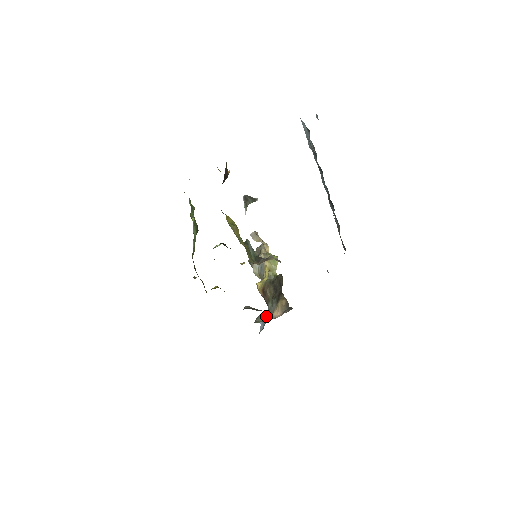
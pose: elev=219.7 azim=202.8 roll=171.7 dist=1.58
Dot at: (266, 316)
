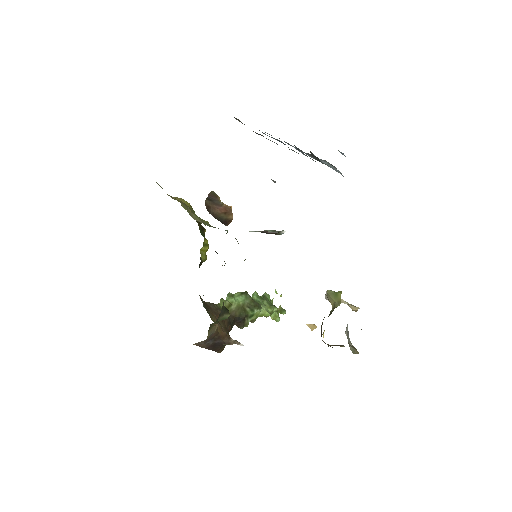
Dot at: occluded
